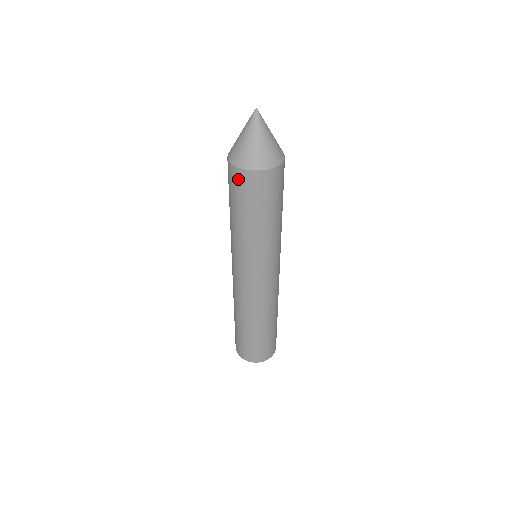
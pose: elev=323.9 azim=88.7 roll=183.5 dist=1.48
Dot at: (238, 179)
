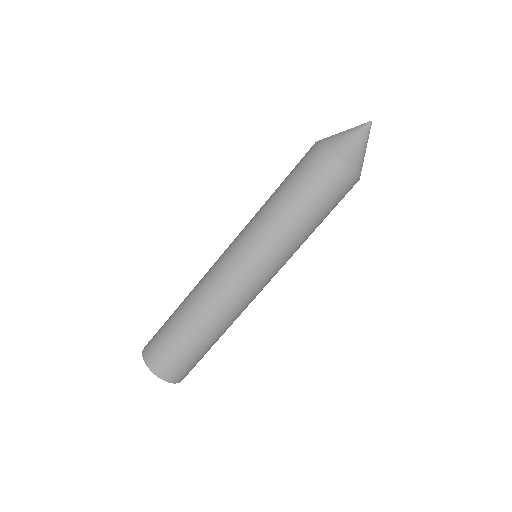
Dot at: (334, 173)
